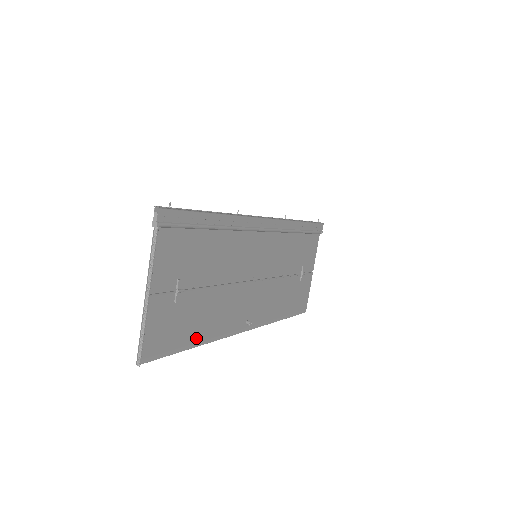
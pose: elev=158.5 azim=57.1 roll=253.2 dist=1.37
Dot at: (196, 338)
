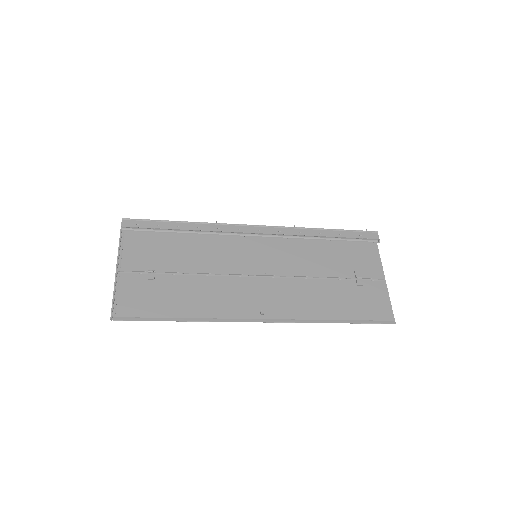
Dot at: (182, 314)
